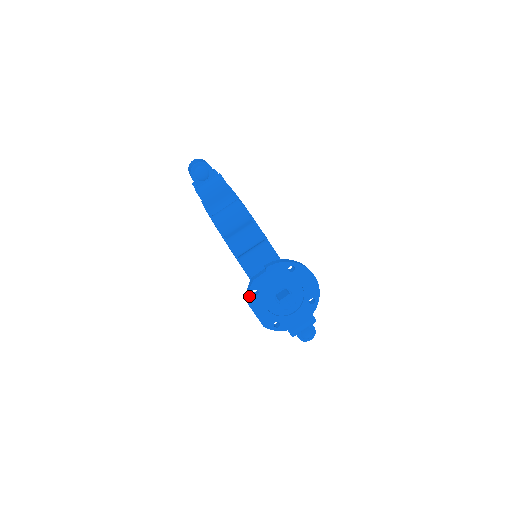
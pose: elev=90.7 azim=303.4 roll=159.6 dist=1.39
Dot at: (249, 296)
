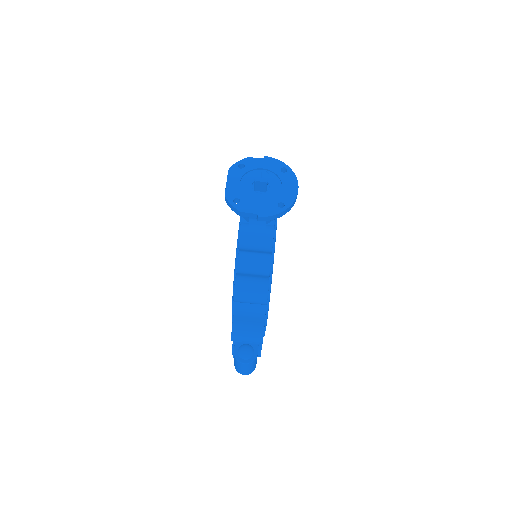
Dot at: (235, 165)
